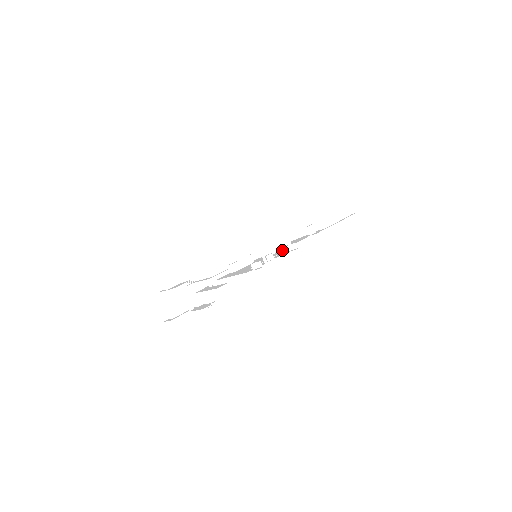
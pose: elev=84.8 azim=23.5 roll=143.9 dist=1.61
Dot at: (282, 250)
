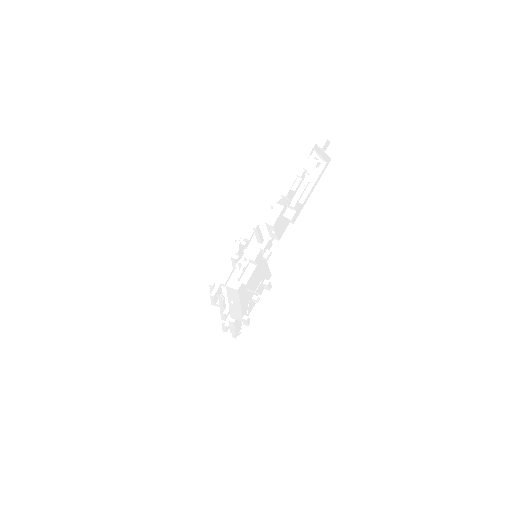
Dot at: (267, 266)
